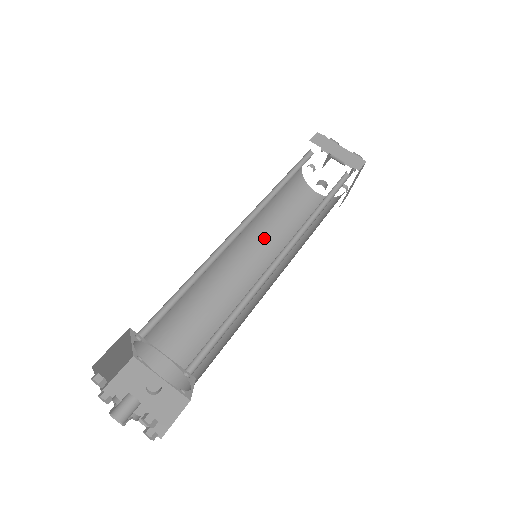
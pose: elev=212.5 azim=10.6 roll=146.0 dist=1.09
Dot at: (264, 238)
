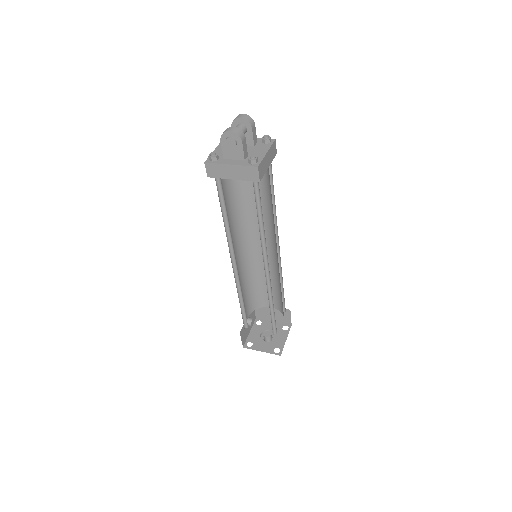
Dot at: occluded
